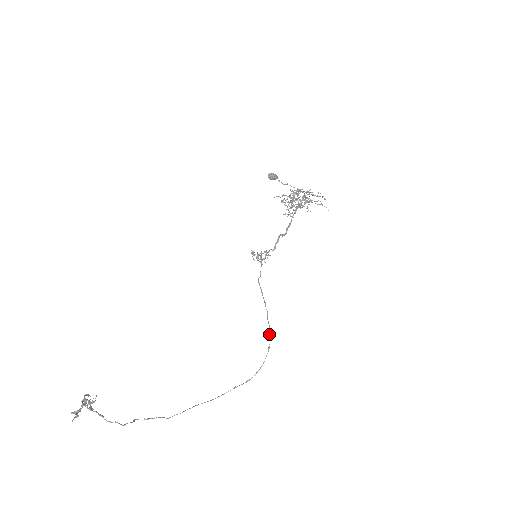
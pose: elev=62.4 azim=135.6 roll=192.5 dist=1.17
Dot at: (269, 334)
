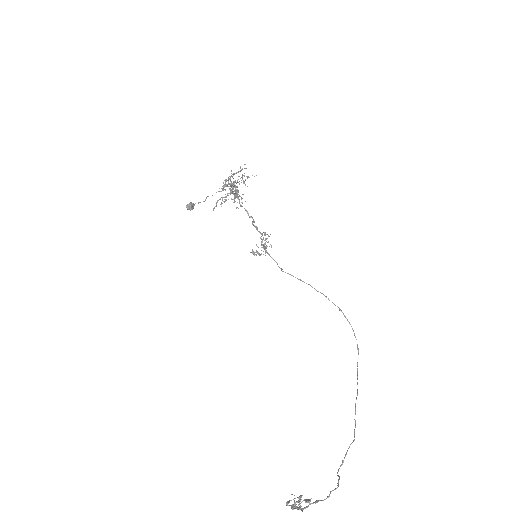
Dot at: (328, 299)
